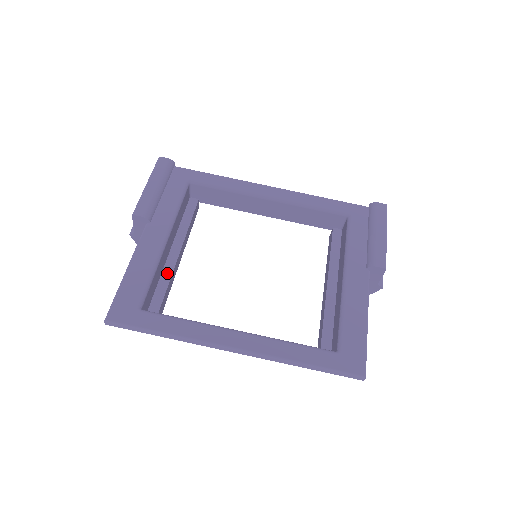
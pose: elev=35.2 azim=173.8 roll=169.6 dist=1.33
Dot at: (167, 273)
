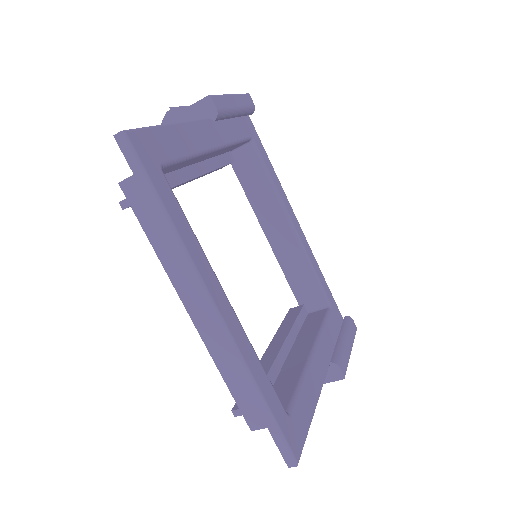
Dot at: (180, 176)
